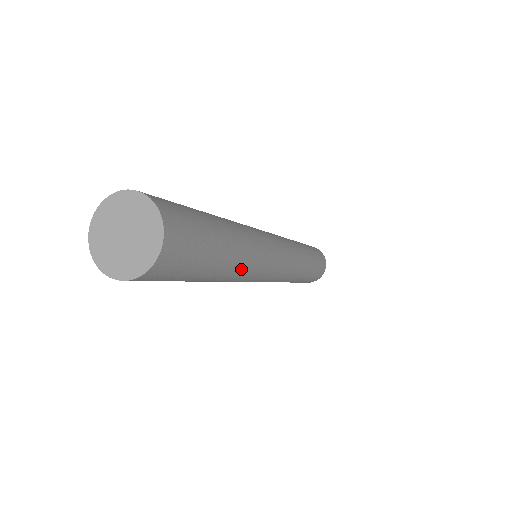
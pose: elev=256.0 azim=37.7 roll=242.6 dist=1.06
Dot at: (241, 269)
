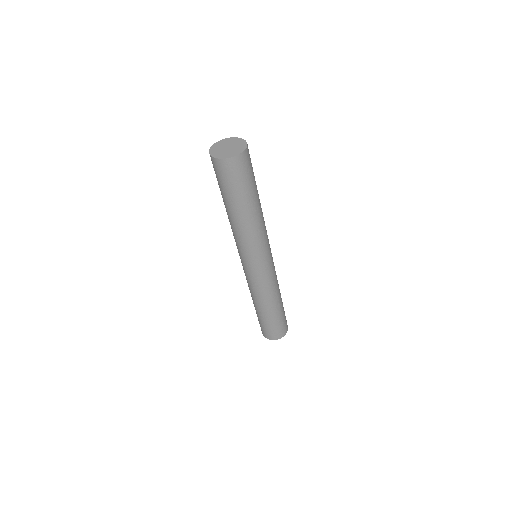
Dot at: (252, 226)
